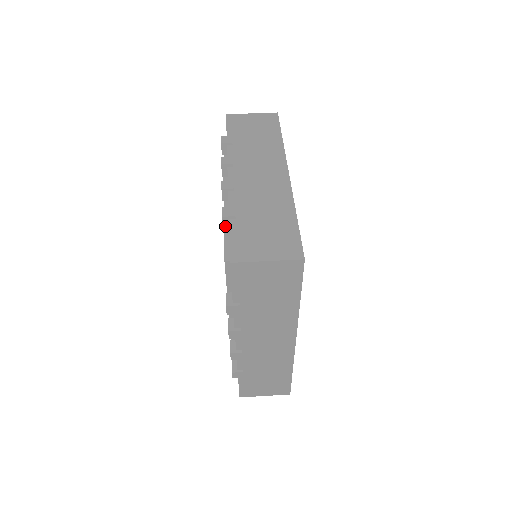
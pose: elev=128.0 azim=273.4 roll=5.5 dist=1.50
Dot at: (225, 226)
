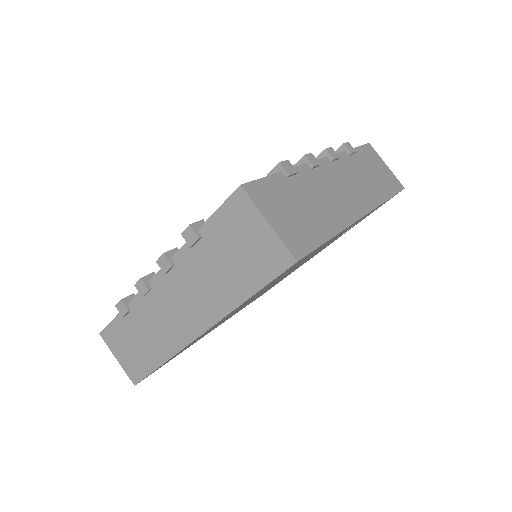
Dot at: occluded
